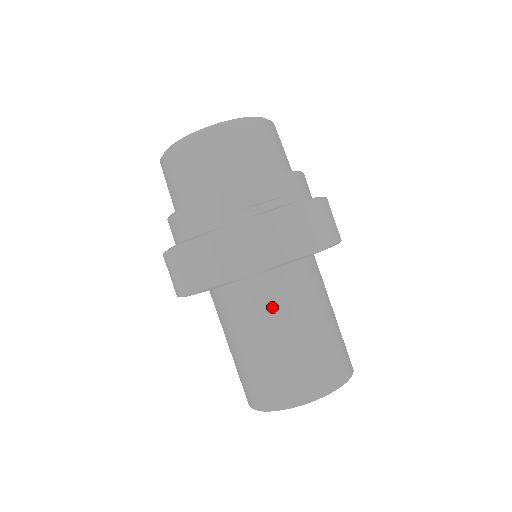
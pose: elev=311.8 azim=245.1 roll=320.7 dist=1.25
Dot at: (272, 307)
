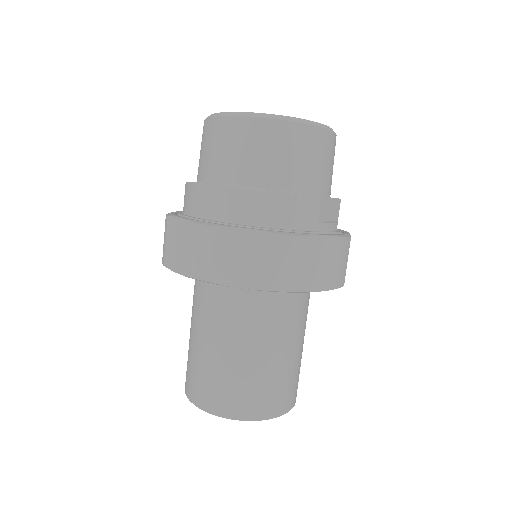
Dot at: (292, 320)
